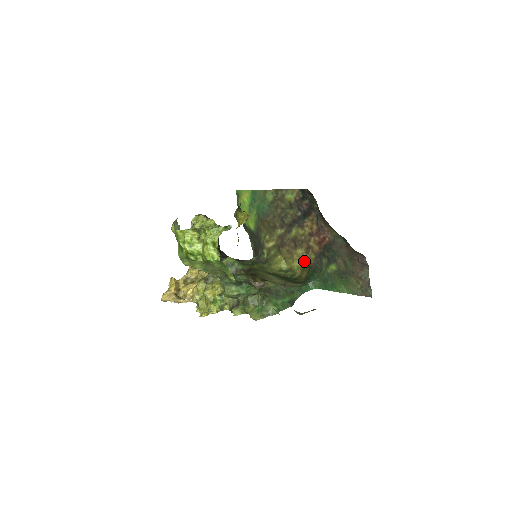
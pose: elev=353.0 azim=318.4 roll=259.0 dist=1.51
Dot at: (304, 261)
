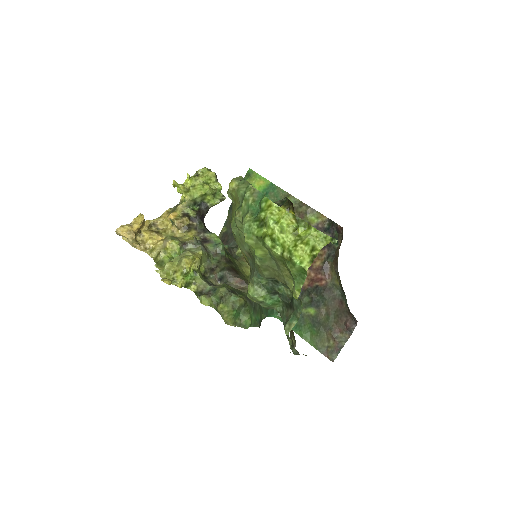
Dot at: occluded
